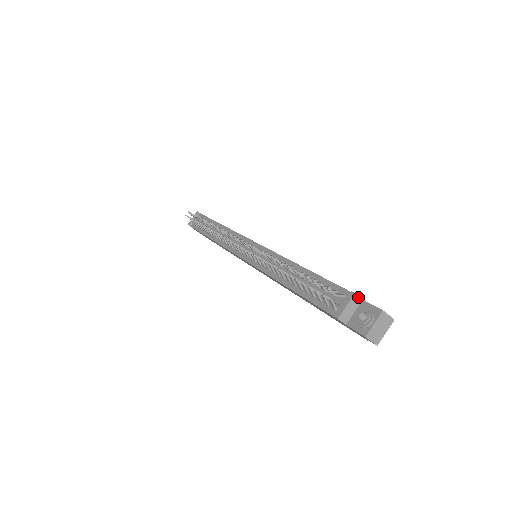
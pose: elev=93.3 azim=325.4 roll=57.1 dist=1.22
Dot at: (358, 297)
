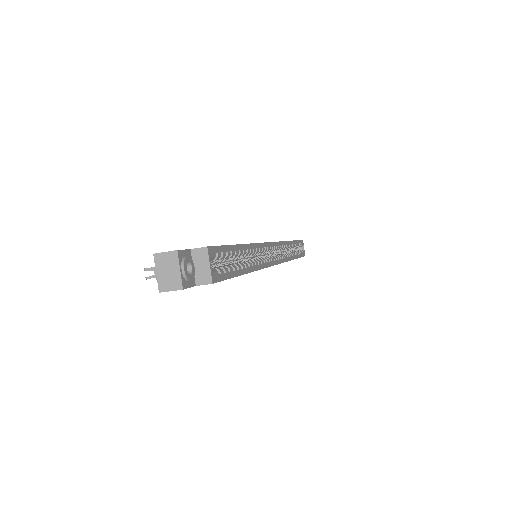
Dot at: occluded
